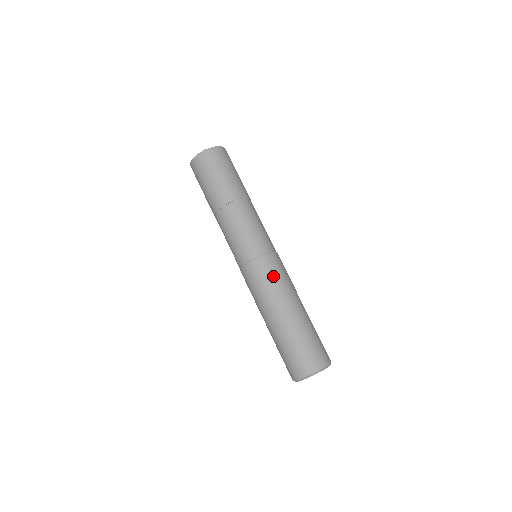
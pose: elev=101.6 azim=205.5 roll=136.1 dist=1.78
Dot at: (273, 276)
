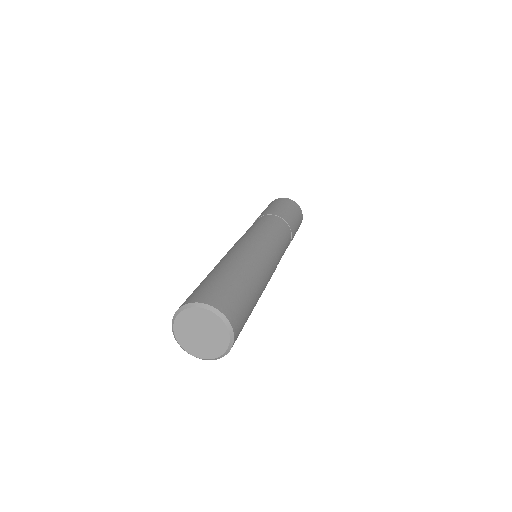
Dot at: (263, 253)
